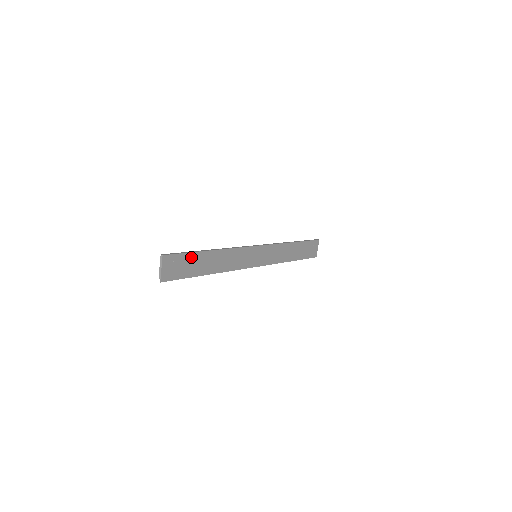
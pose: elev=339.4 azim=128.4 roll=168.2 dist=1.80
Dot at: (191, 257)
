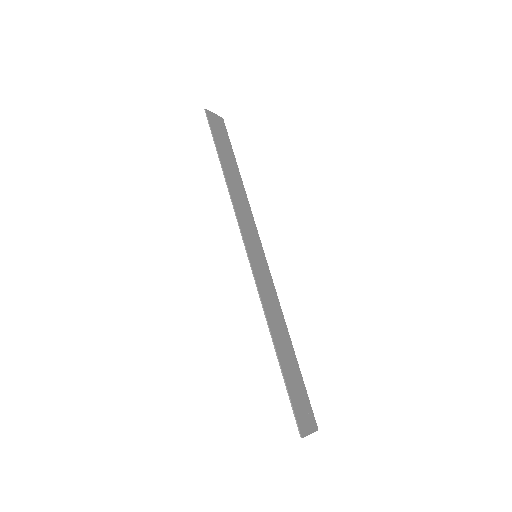
Dot at: (229, 150)
